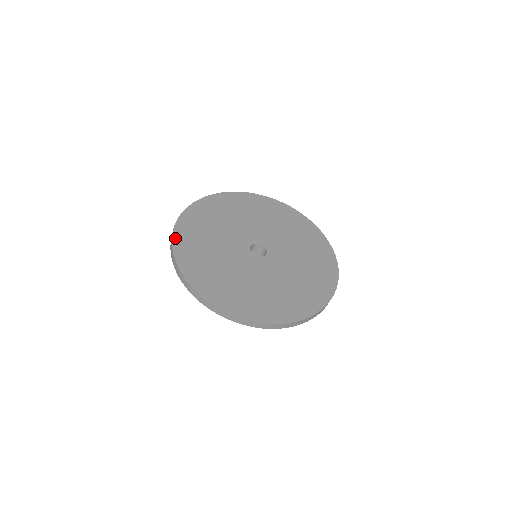
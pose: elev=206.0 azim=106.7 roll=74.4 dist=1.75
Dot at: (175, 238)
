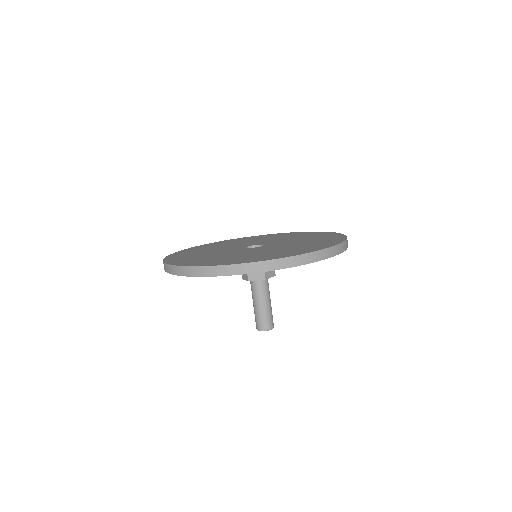
Dot at: (171, 255)
